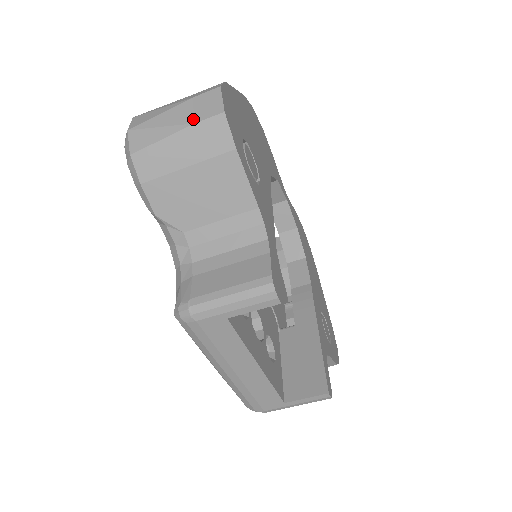
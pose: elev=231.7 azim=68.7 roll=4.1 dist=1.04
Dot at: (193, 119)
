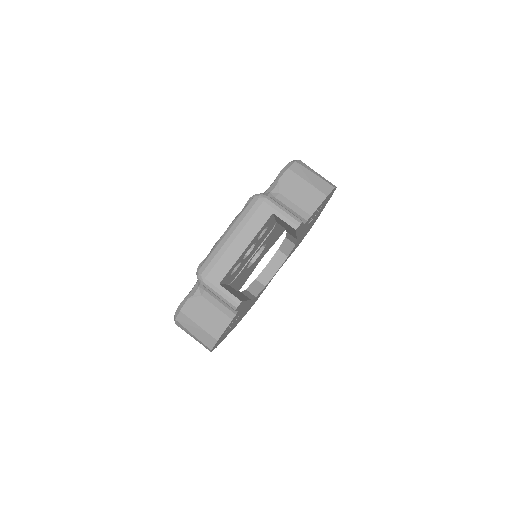
Dot at: (323, 179)
